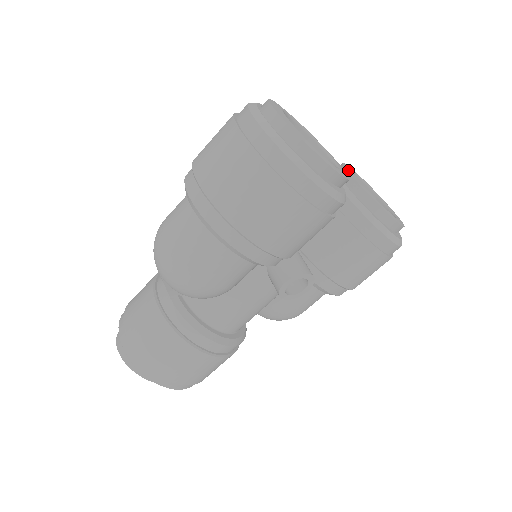
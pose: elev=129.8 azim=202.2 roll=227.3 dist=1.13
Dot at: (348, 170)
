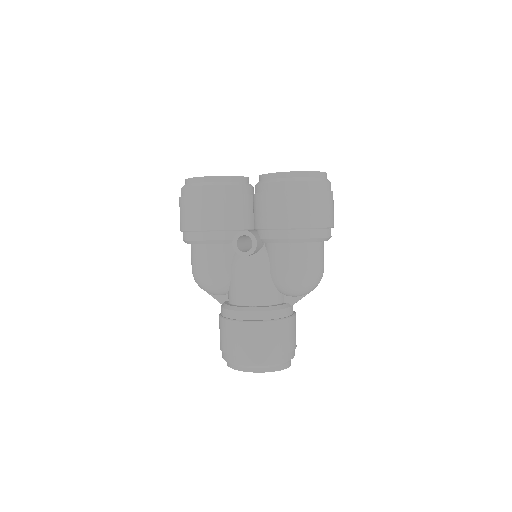
Dot at: occluded
